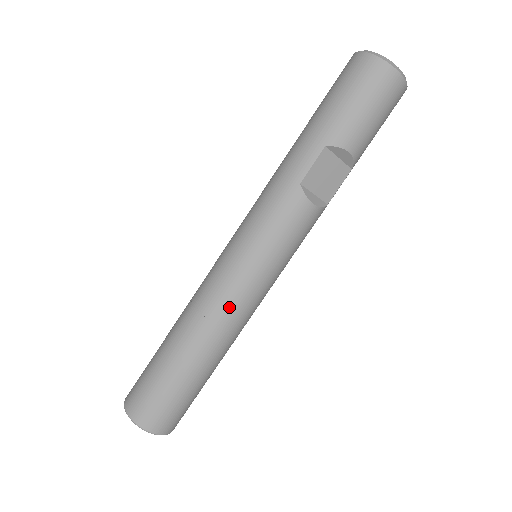
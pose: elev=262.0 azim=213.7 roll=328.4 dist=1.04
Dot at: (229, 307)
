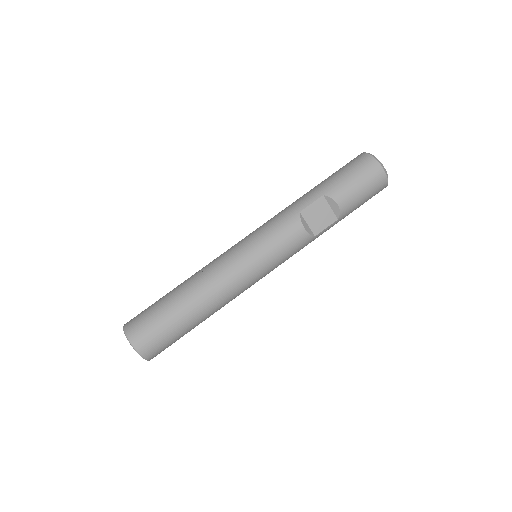
Dot at: (224, 275)
